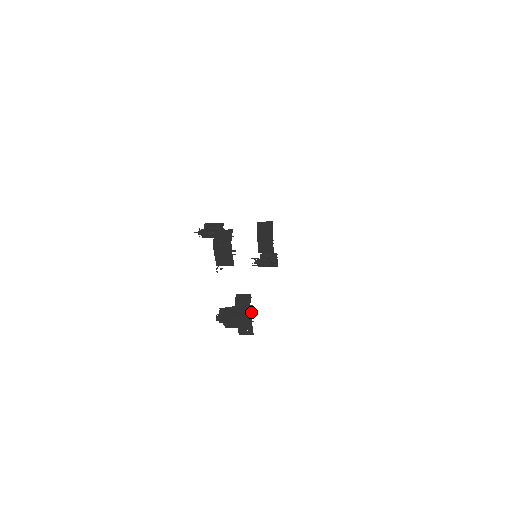
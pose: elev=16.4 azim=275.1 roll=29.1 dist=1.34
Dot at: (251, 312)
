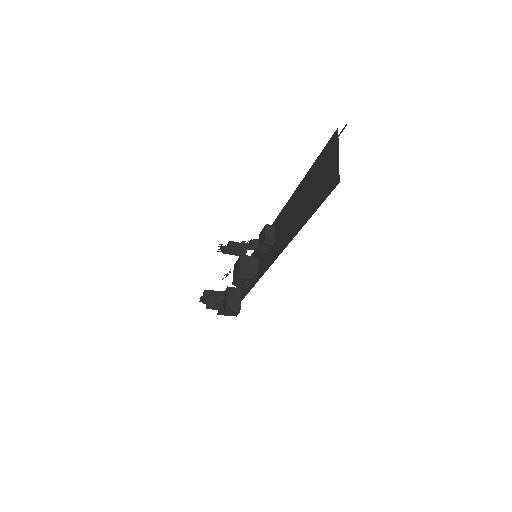
Dot at: occluded
